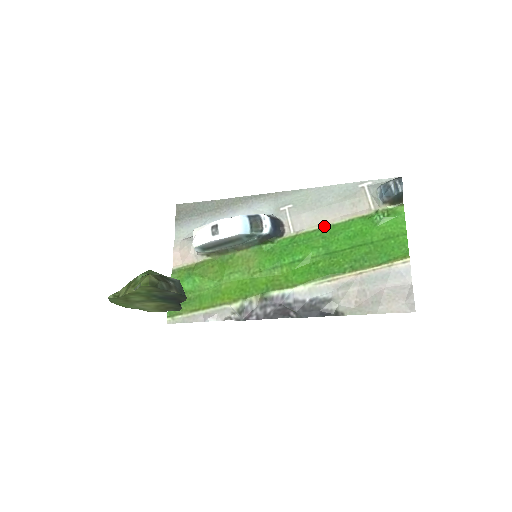
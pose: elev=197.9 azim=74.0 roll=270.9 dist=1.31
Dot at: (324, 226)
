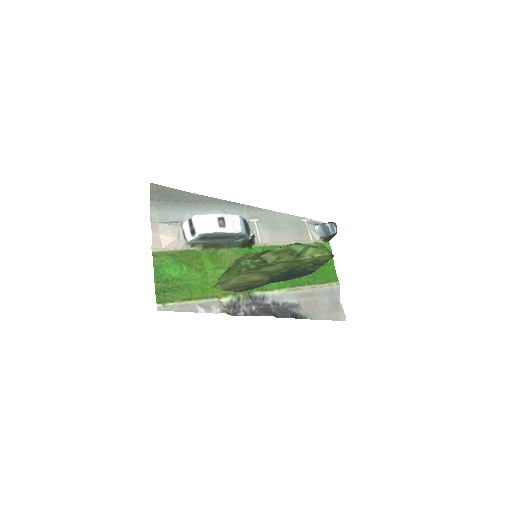
Dot at: (284, 244)
